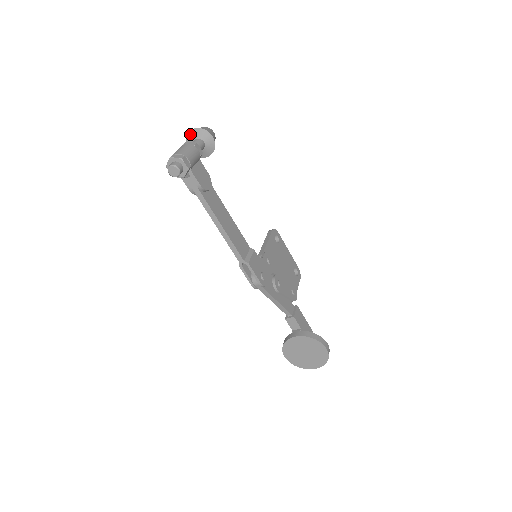
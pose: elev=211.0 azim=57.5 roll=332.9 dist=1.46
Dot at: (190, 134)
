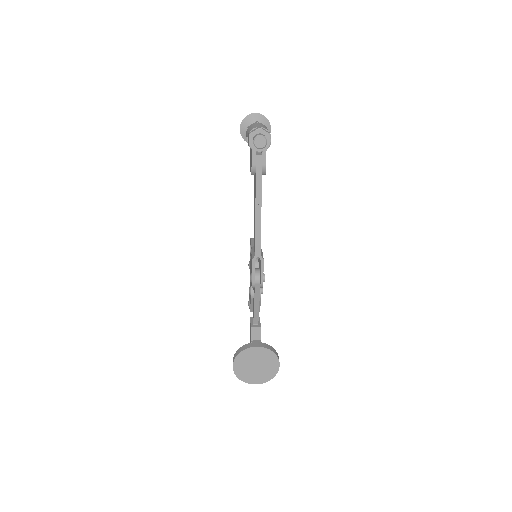
Dot at: (251, 116)
